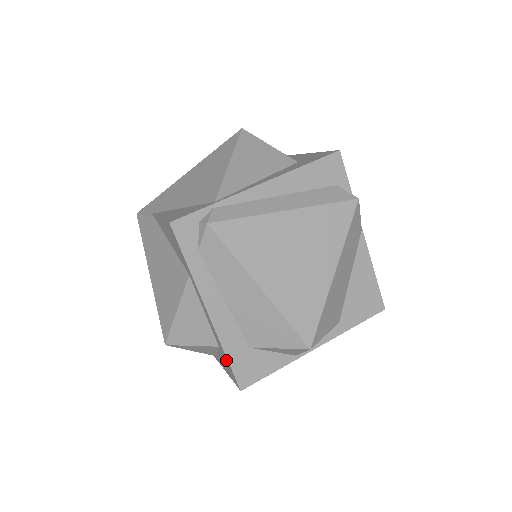
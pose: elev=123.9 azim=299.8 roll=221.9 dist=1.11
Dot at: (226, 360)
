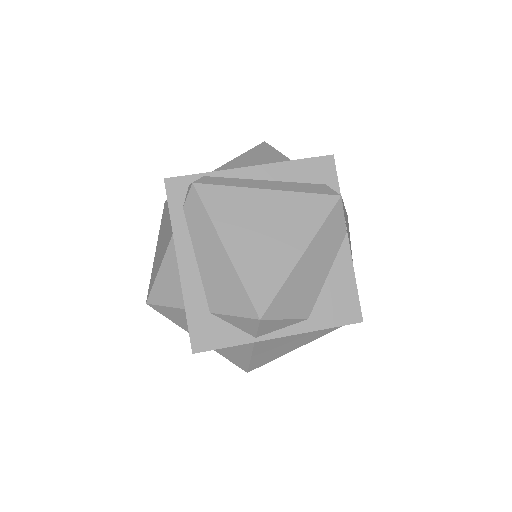
Dot at: (187, 320)
